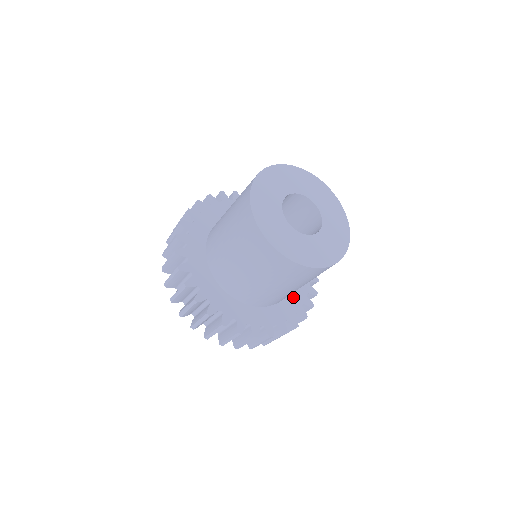
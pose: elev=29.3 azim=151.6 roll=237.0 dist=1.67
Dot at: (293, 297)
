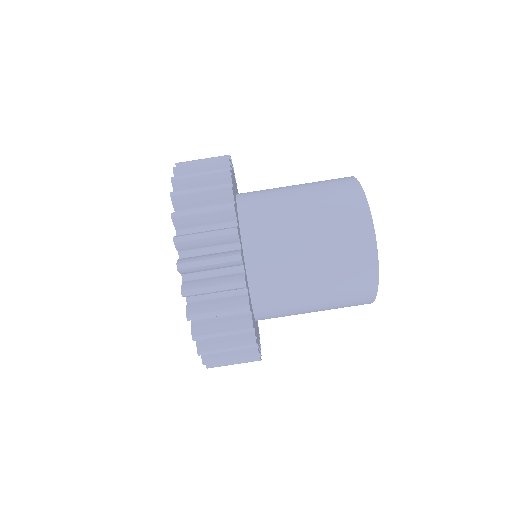
Dot at: occluded
